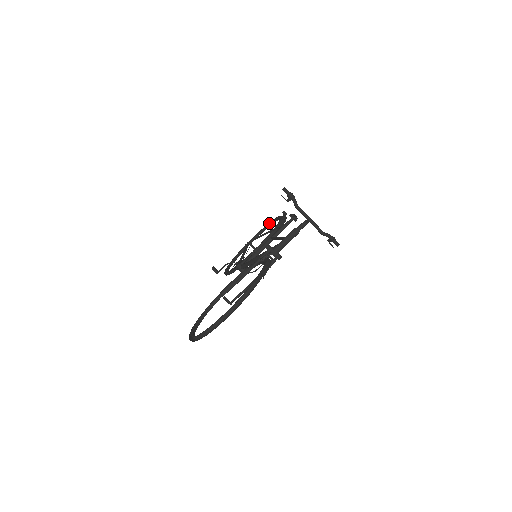
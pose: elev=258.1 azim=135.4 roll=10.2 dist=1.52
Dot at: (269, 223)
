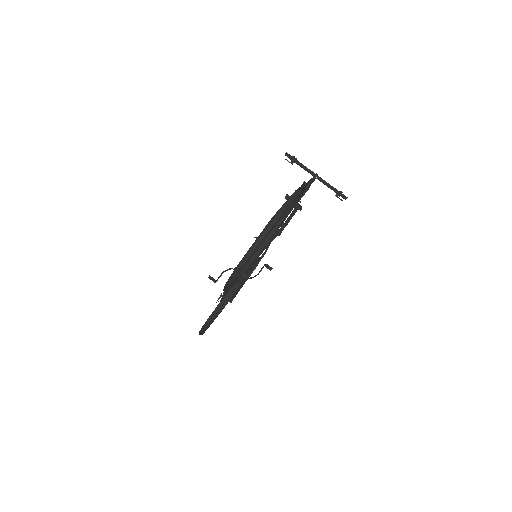
Dot at: (230, 295)
